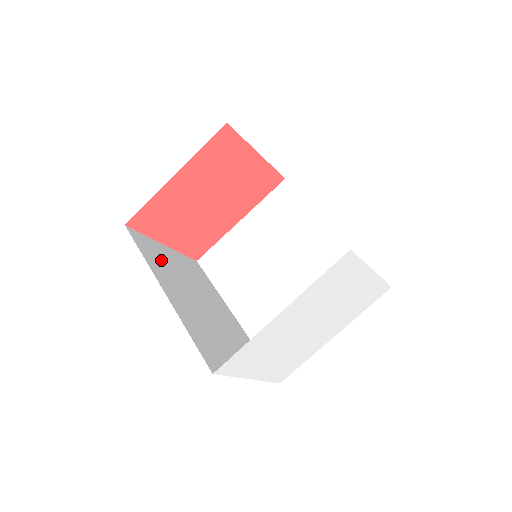
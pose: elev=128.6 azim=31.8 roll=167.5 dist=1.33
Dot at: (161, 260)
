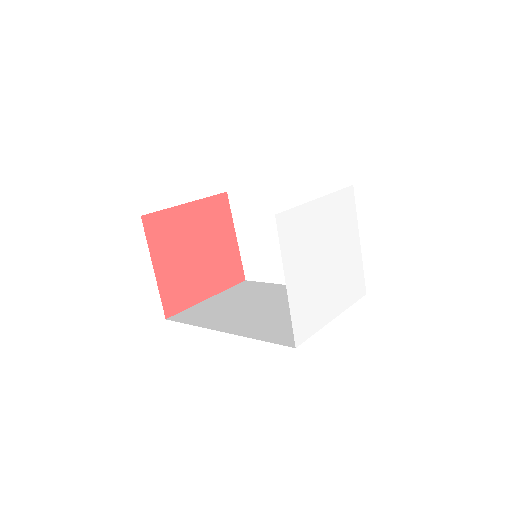
Dot at: occluded
